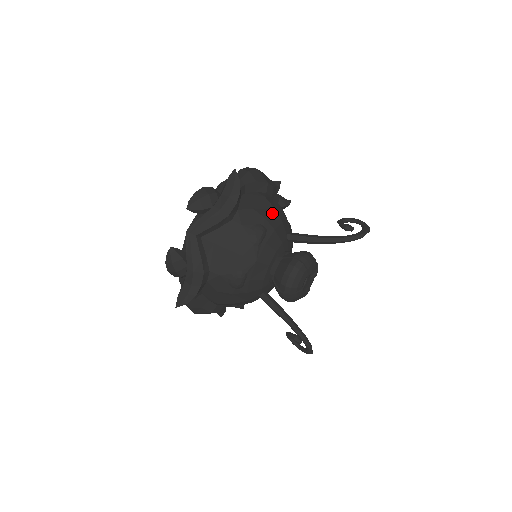
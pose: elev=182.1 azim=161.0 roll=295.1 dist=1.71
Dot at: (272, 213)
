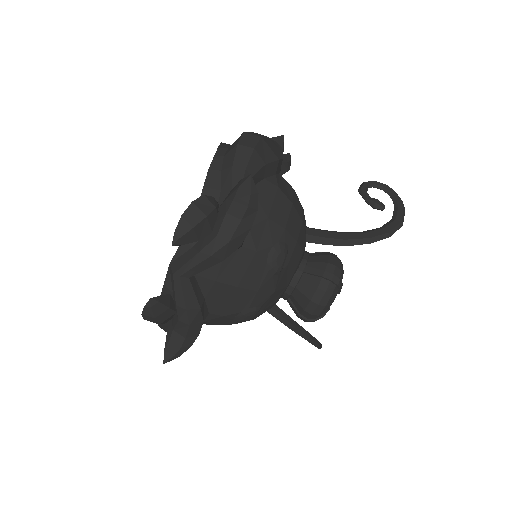
Dot at: (291, 214)
